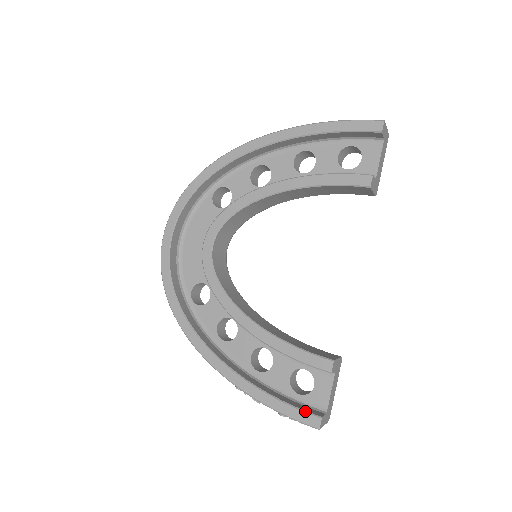
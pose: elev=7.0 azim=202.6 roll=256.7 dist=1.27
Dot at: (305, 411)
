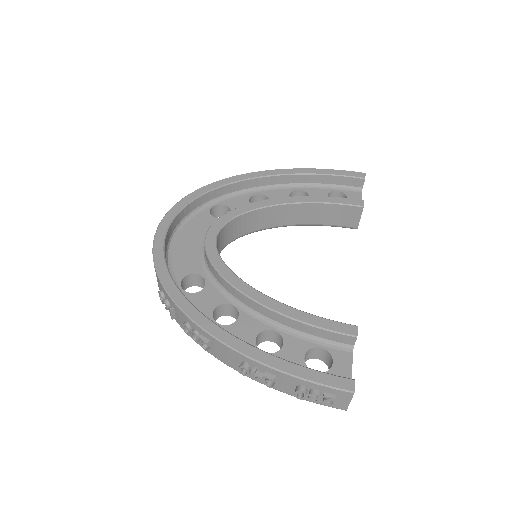
Dot at: (335, 375)
